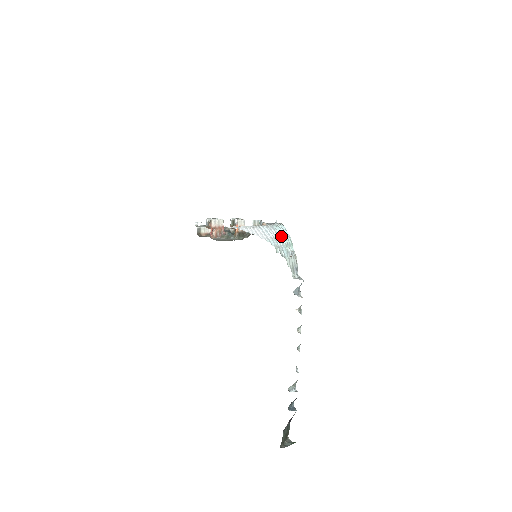
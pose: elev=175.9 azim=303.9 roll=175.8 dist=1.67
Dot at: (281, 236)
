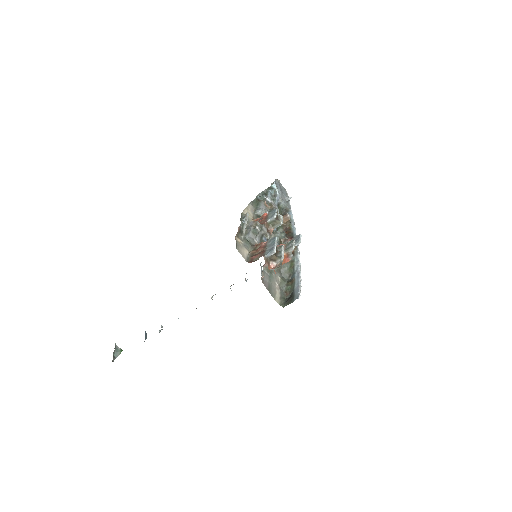
Dot at: occluded
